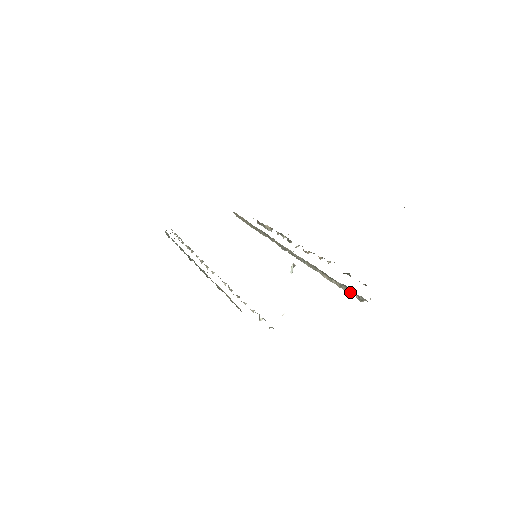
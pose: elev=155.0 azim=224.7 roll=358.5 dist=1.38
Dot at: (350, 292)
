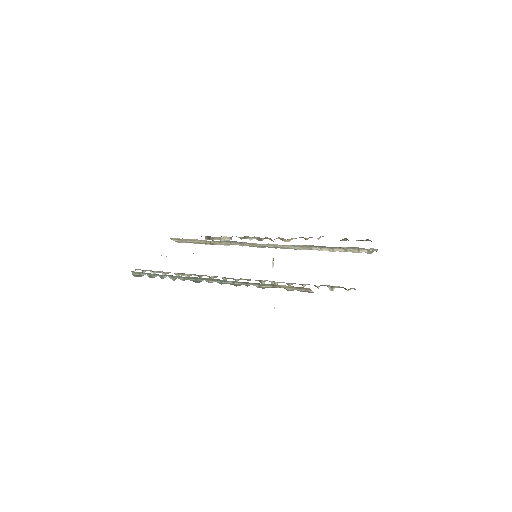
Dot at: (357, 251)
